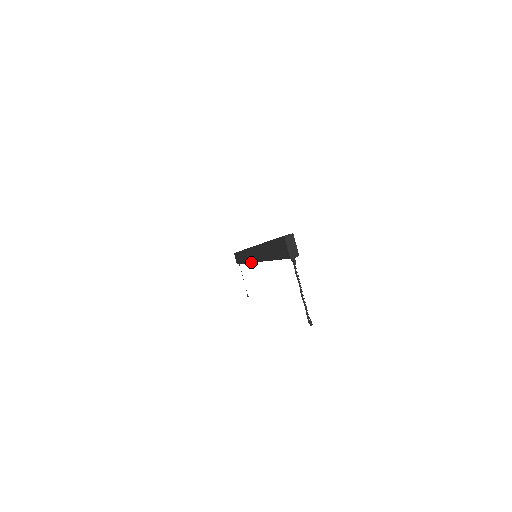
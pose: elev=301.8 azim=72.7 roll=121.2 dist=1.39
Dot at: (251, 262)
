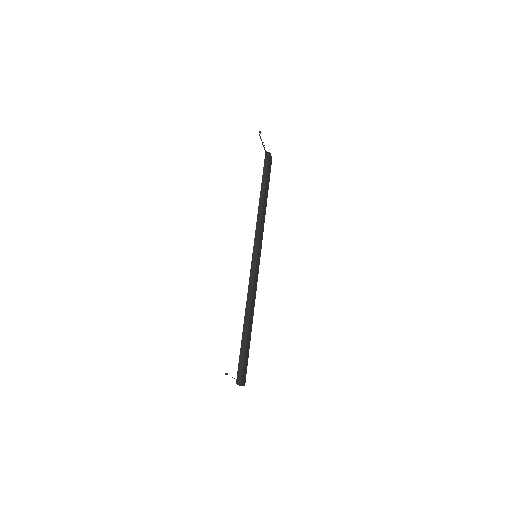
Dot at: (250, 269)
